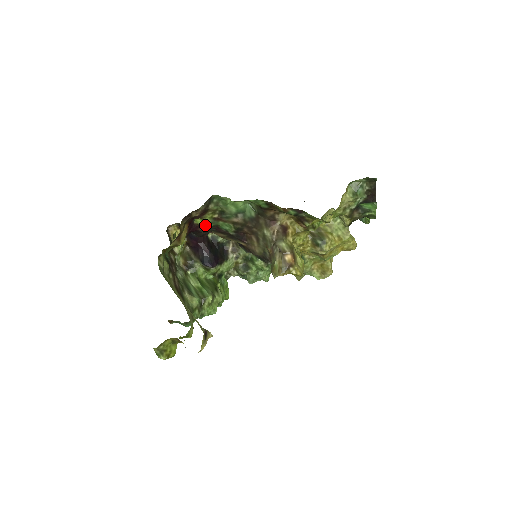
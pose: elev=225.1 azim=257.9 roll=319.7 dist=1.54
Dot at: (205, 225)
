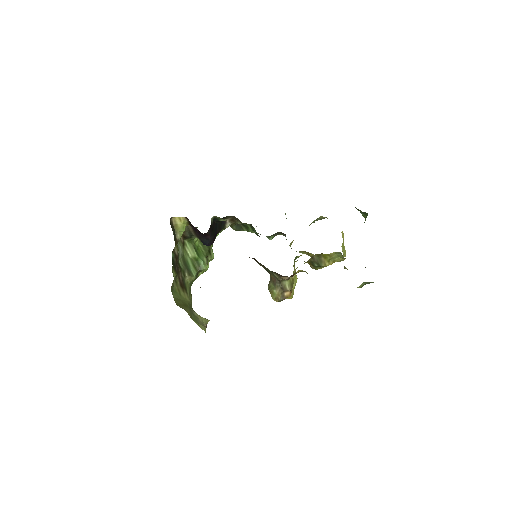
Dot at: occluded
